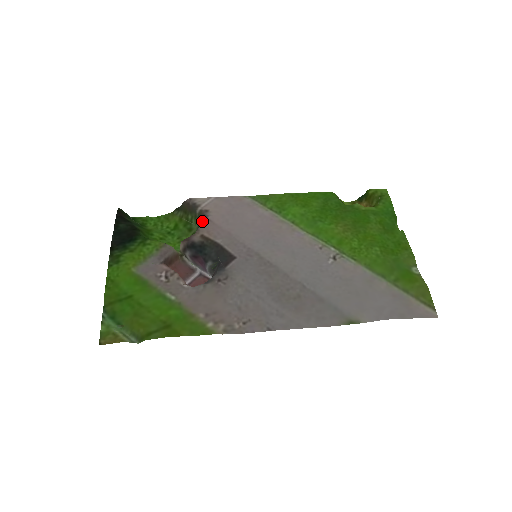
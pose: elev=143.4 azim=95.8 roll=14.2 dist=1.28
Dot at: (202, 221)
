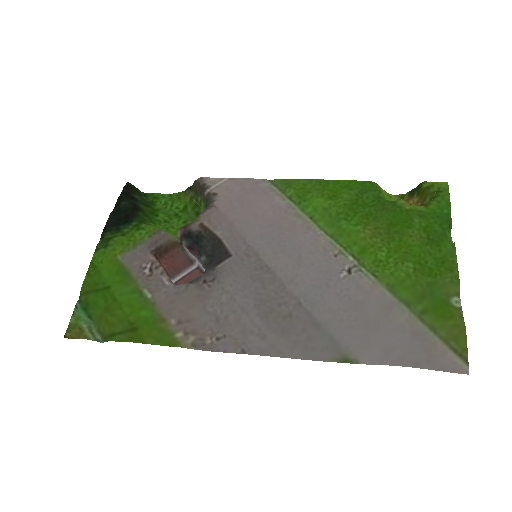
Dot at: occluded
